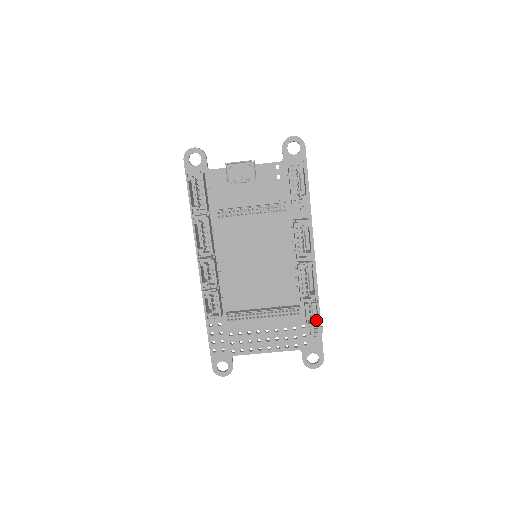
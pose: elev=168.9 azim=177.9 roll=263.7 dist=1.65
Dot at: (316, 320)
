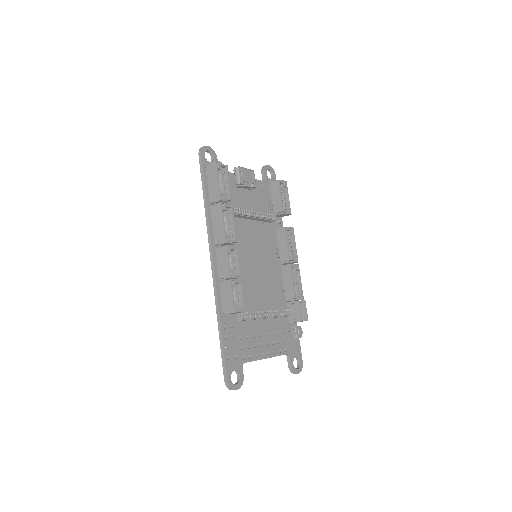
Dot at: occluded
